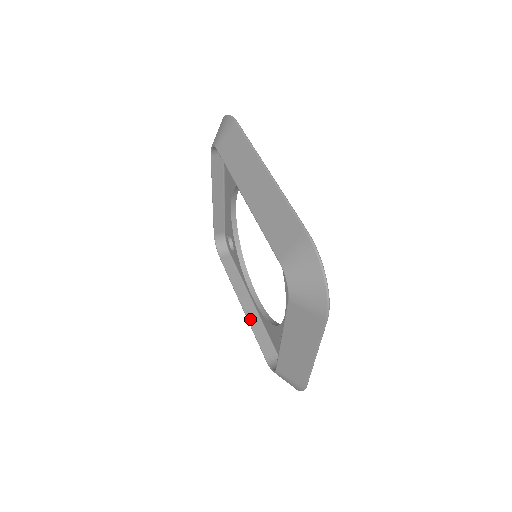
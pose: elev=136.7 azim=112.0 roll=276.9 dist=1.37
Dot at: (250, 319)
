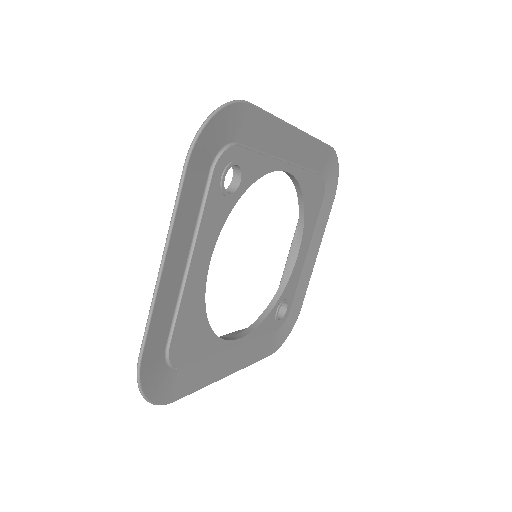
Dot at: occluded
